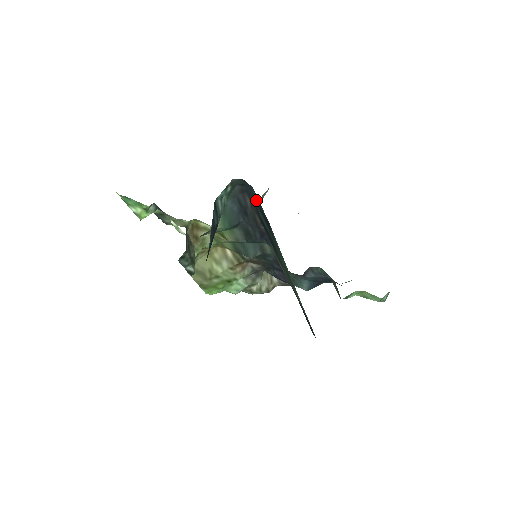
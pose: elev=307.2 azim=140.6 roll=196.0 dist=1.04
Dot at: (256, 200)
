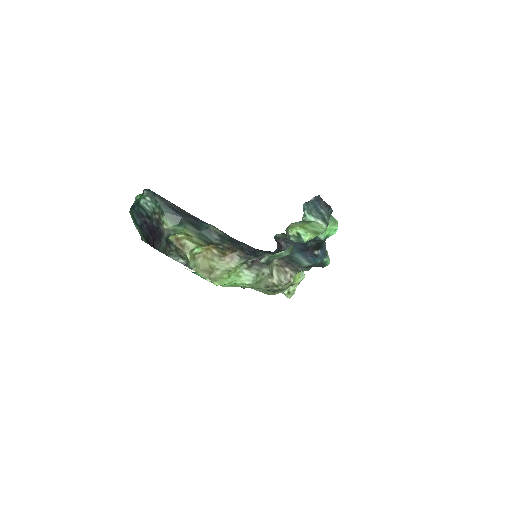
Dot at: occluded
